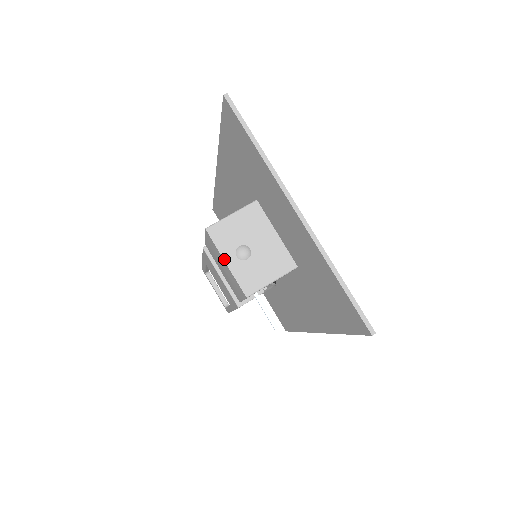
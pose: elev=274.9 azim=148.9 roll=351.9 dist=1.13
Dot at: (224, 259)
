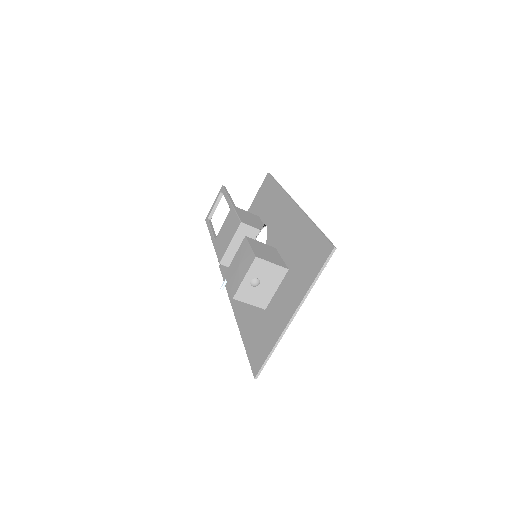
Dot at: (245, 276)
